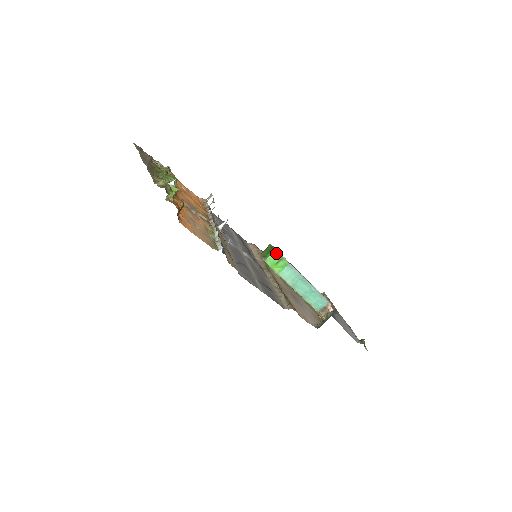
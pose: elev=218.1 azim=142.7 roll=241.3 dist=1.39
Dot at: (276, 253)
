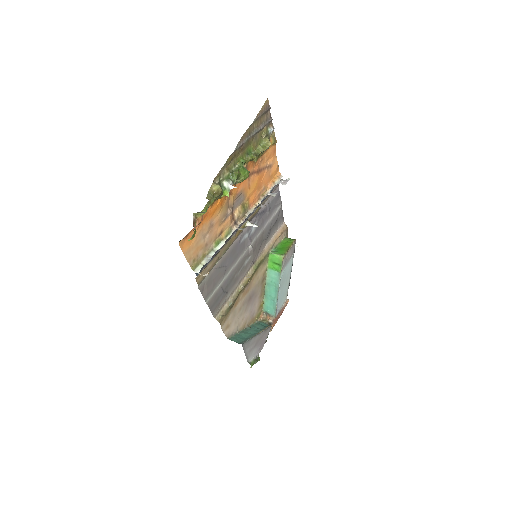
Dot at: (281, 259)
